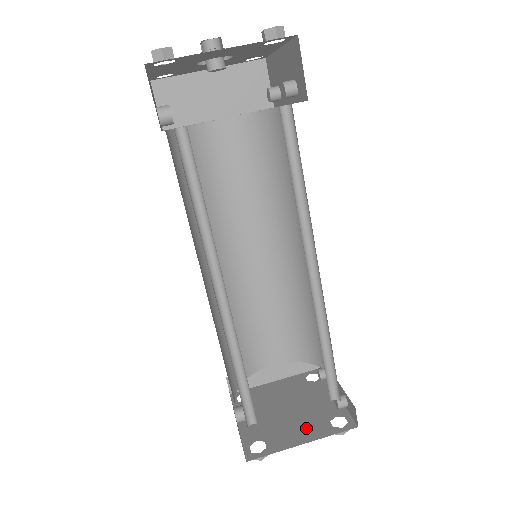
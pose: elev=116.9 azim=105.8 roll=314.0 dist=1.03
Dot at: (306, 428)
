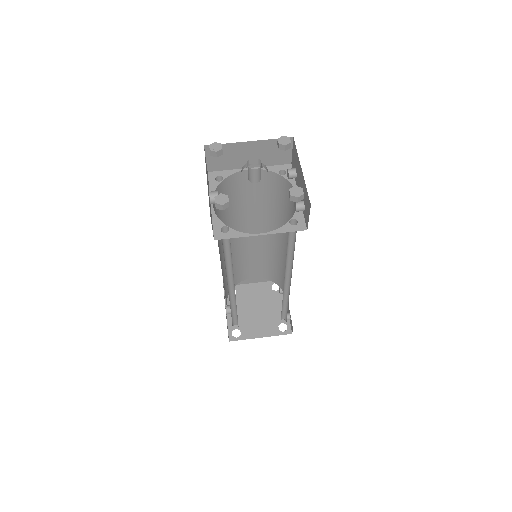
Dot at: (264, 327)
